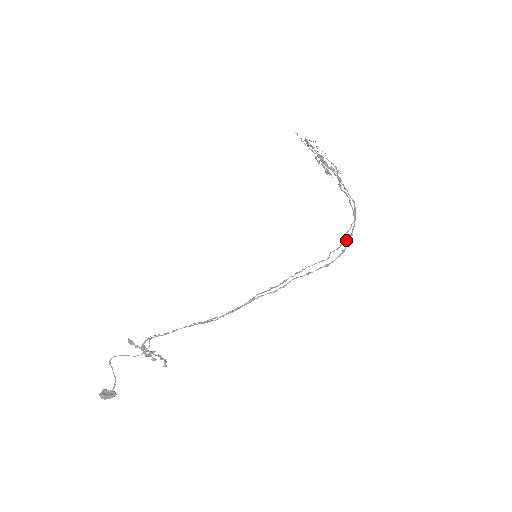
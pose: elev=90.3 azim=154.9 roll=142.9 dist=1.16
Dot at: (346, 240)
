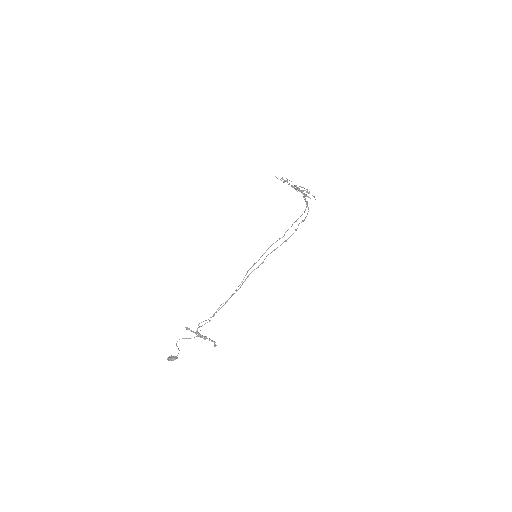
Dot at: occluded
